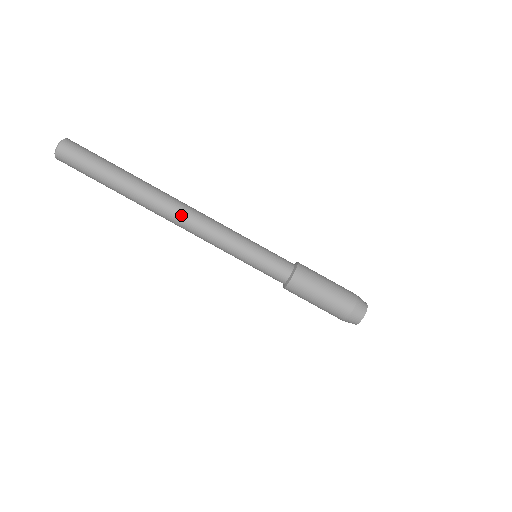
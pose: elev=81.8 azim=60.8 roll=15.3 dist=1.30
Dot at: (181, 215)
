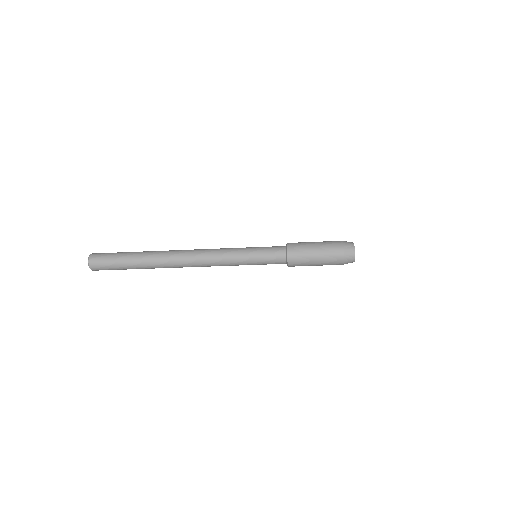
Dot at: (189, 259)
